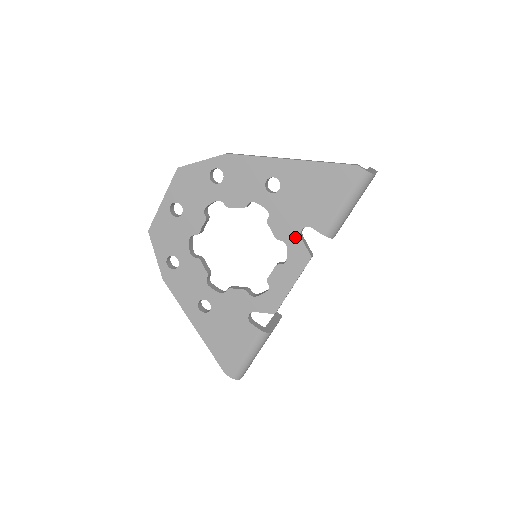
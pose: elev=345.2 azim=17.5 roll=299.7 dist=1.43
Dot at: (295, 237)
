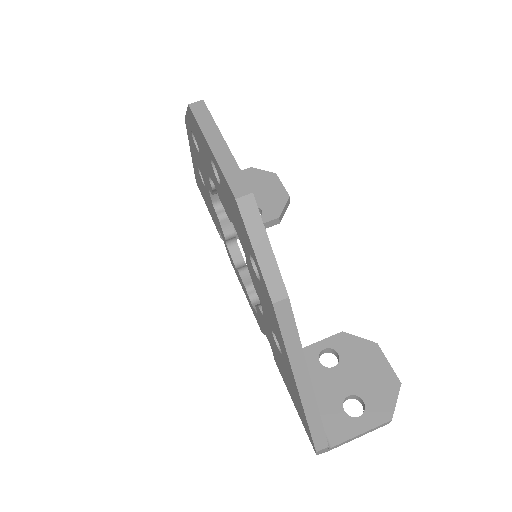
Dot at: (263, 329)
